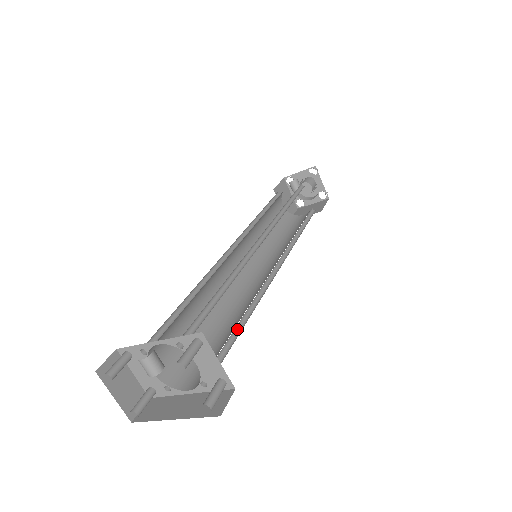
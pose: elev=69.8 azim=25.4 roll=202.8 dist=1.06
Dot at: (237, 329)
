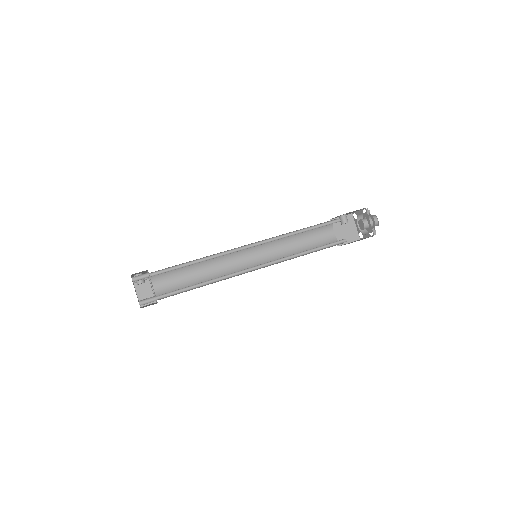
Dot at: (199, 286)
